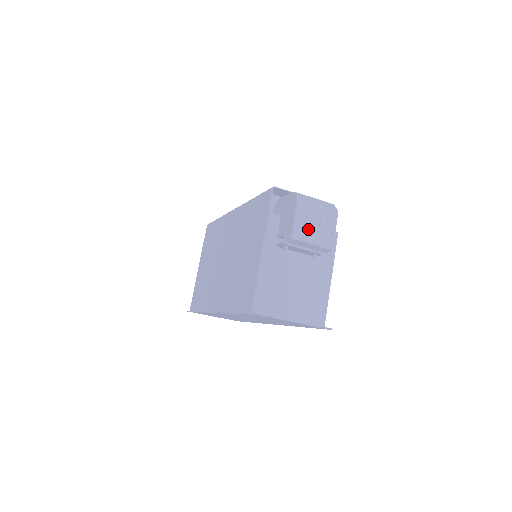
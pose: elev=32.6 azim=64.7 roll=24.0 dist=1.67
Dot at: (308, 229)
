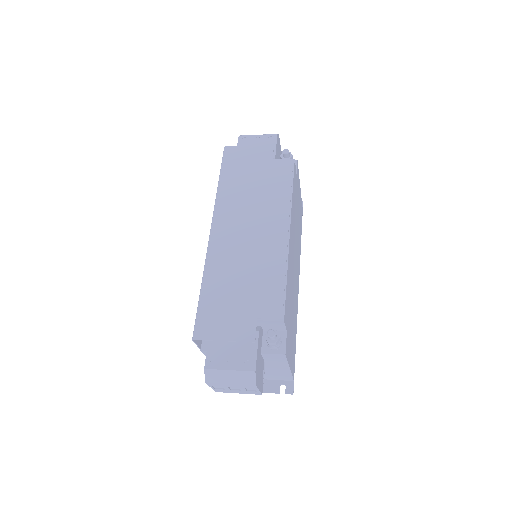
Dot at: (229, 390)
